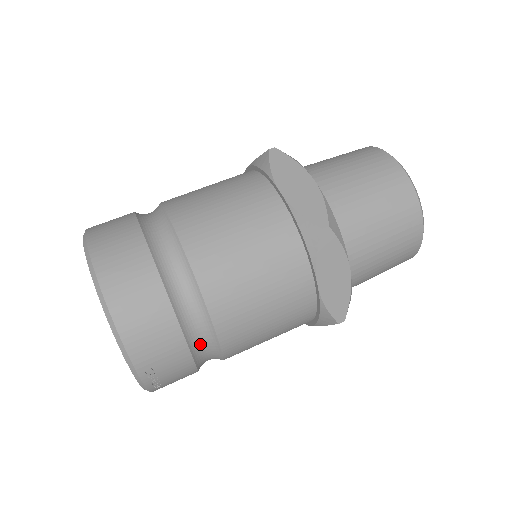
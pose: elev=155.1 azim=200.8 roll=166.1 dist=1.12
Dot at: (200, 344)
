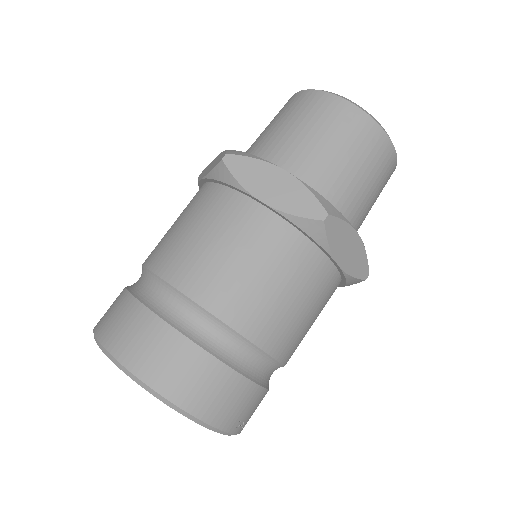
Dot at: (265, 374)
